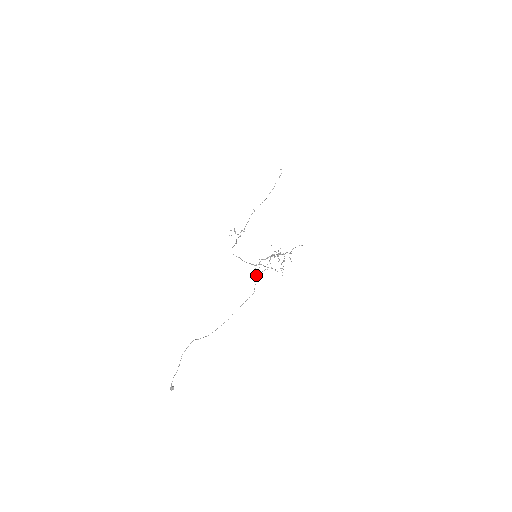
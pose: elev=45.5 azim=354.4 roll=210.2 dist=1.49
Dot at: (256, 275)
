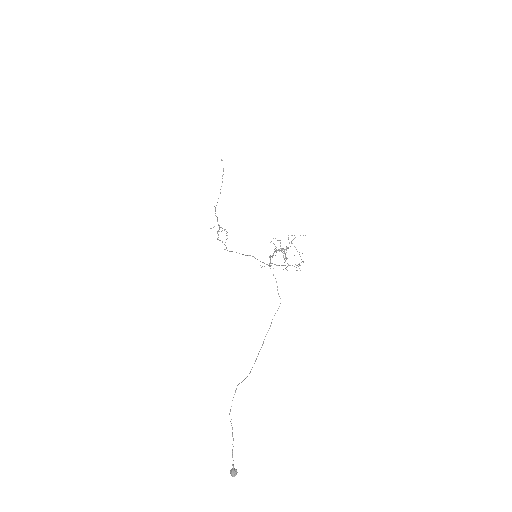
Dot at: occluded
